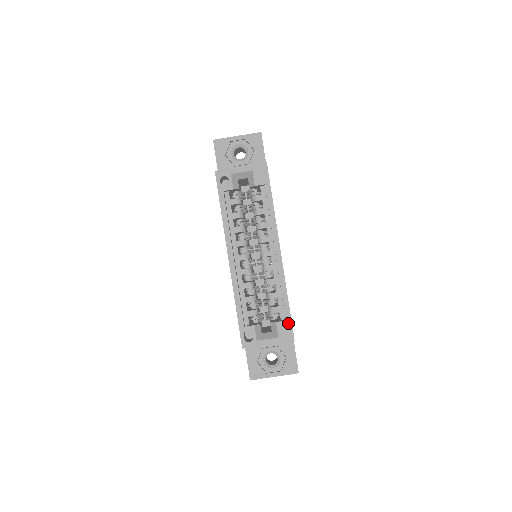
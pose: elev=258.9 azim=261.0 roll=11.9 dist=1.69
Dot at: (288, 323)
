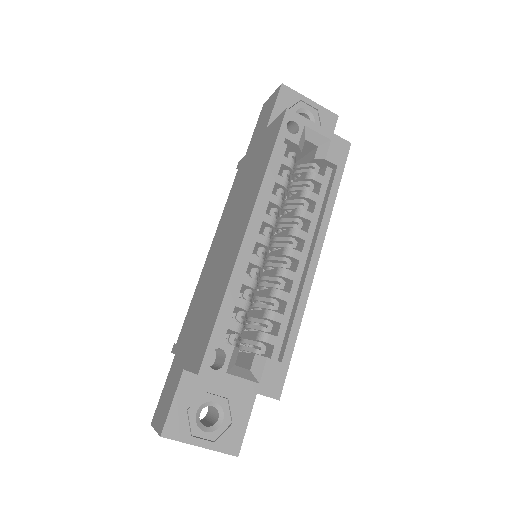
Dot at: (283, 368)
